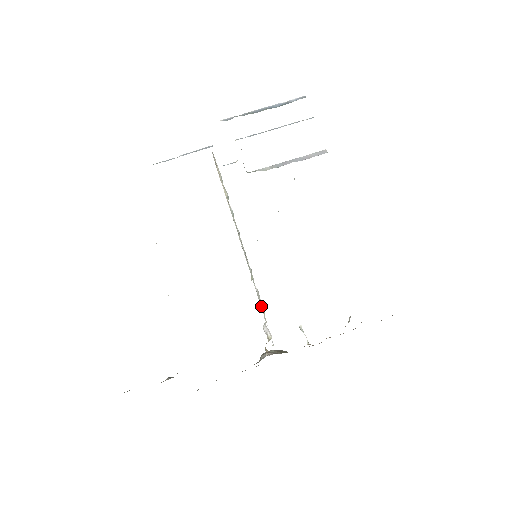
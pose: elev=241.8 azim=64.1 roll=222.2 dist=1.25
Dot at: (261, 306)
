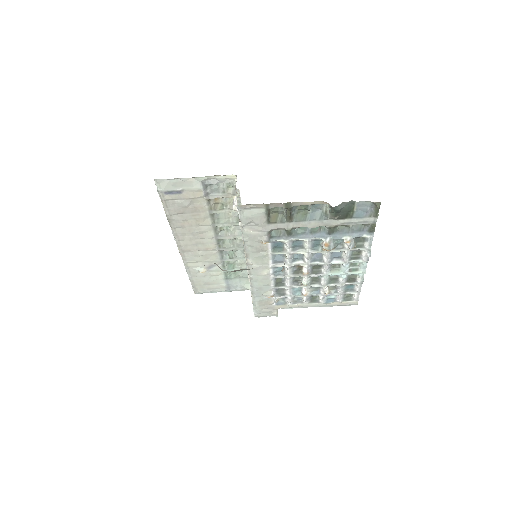
Dot at: occluded
